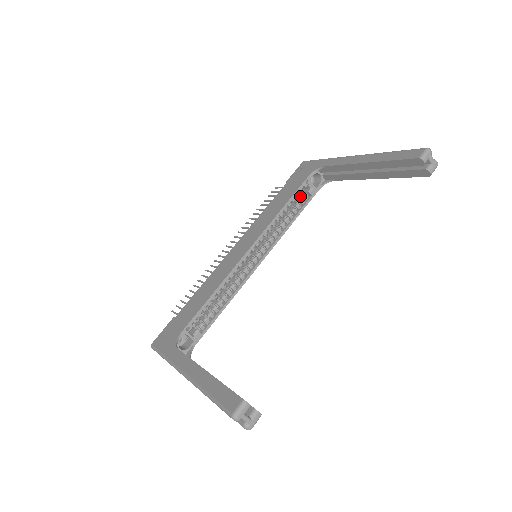
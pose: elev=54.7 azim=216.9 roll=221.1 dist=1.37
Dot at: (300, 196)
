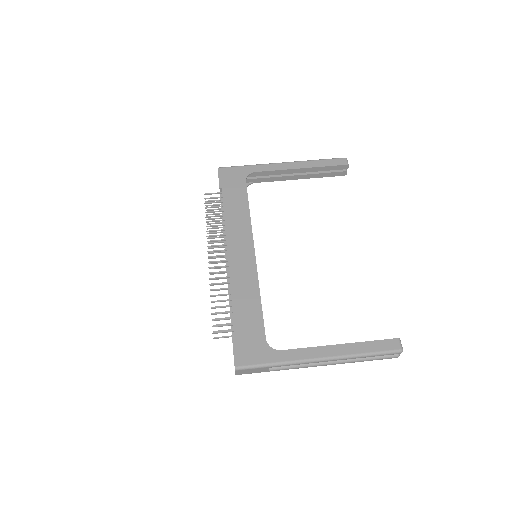
Dot at: occluded
